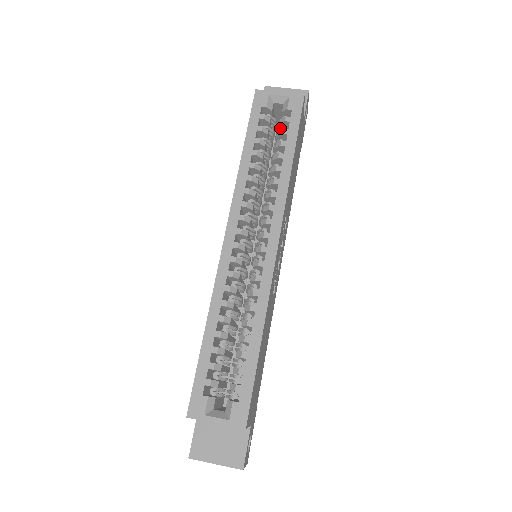
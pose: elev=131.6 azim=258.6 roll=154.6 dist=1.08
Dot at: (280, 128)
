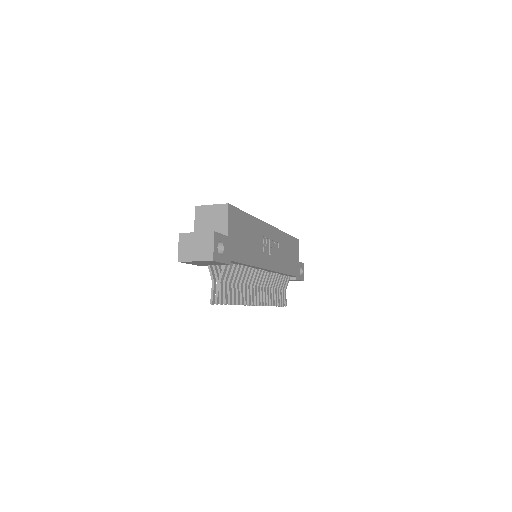
Dot at: occluded
